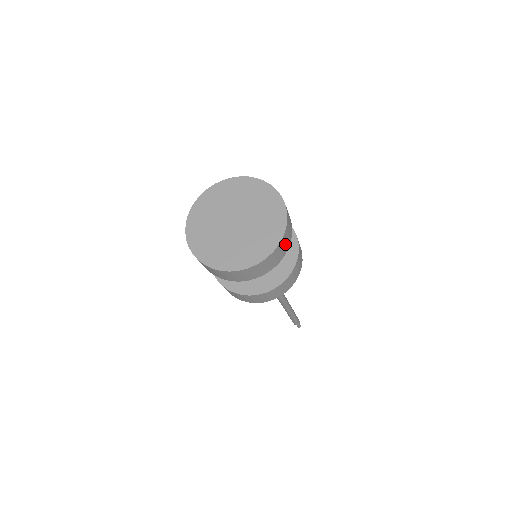
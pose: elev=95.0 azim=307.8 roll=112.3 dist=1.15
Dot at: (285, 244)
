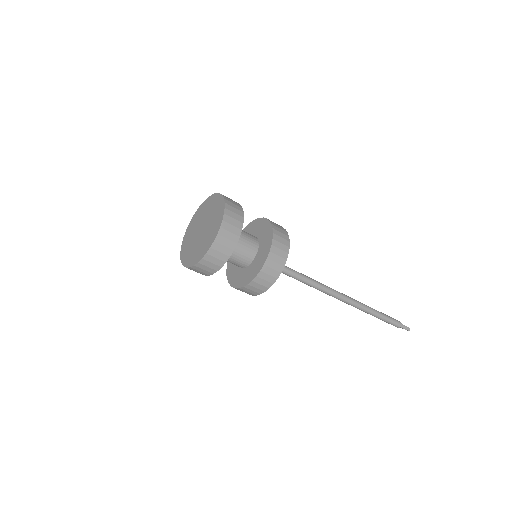
Dot at: (234, 220)
